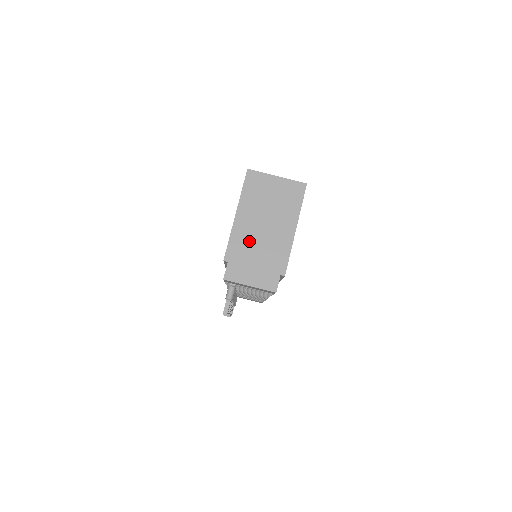
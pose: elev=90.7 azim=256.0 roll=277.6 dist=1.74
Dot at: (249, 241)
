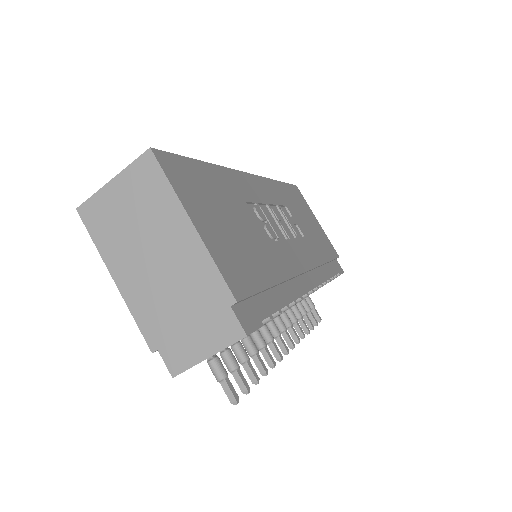
Dot at: (156, 299)
